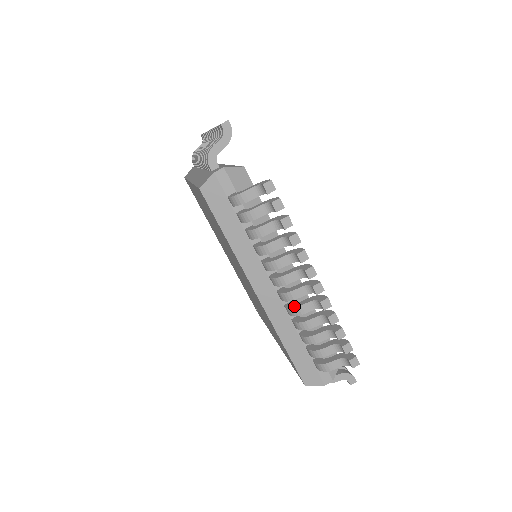
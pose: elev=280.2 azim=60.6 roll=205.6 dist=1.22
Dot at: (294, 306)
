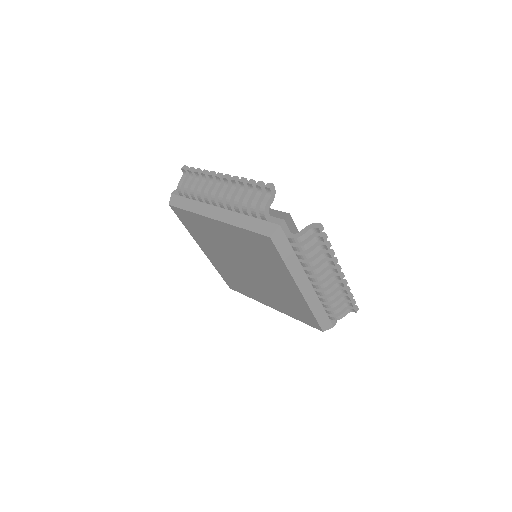
Dot at: (227, 199)
